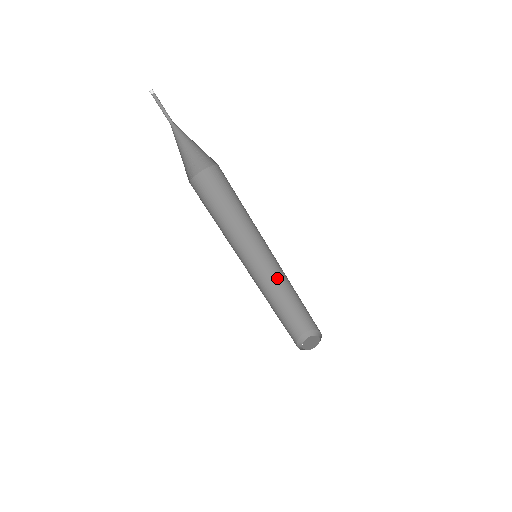
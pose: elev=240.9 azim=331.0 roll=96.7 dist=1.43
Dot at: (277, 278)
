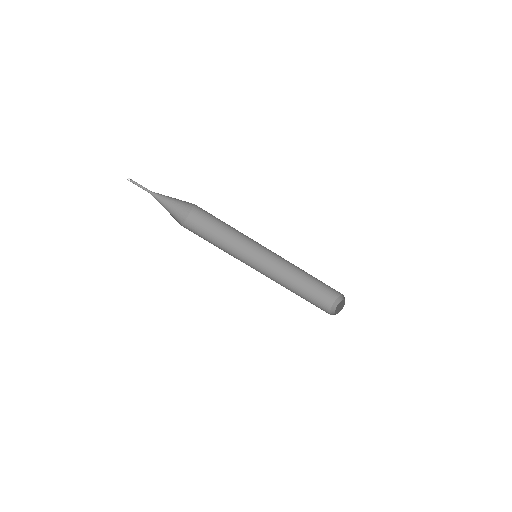
Dot at: (280, 276)
